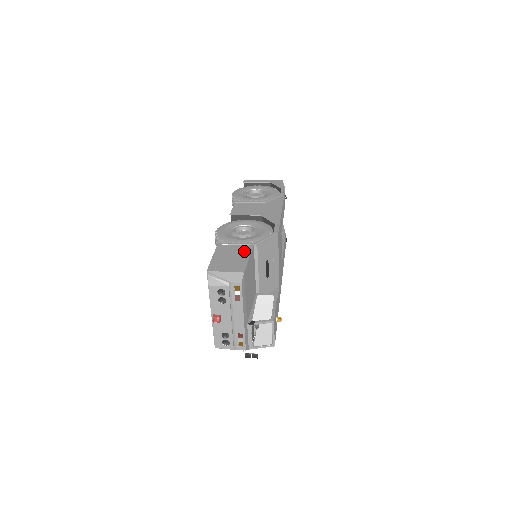
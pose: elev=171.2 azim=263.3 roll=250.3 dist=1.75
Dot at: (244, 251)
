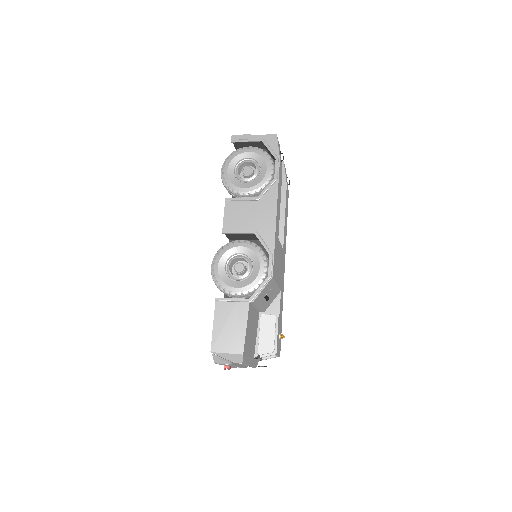
Dot at: (241, 315)
